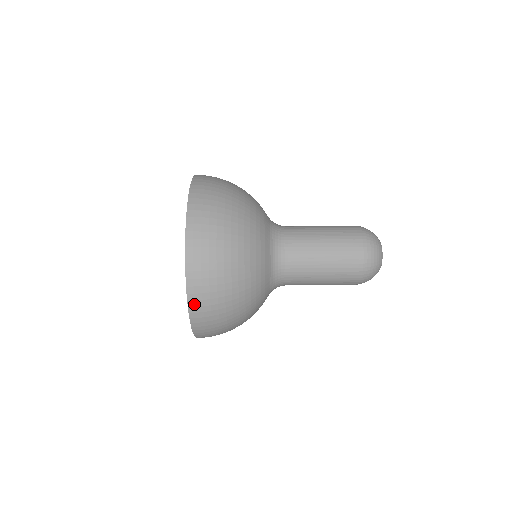
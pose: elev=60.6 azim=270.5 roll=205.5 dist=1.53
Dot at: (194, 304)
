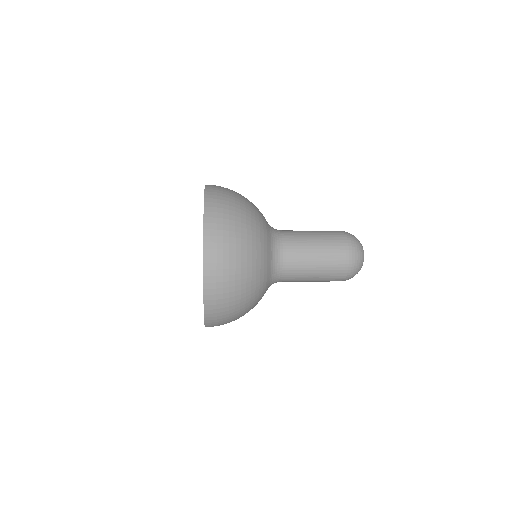
Dot at: occluded
